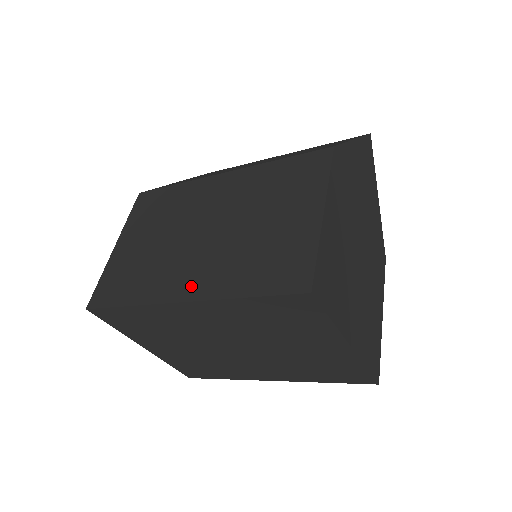
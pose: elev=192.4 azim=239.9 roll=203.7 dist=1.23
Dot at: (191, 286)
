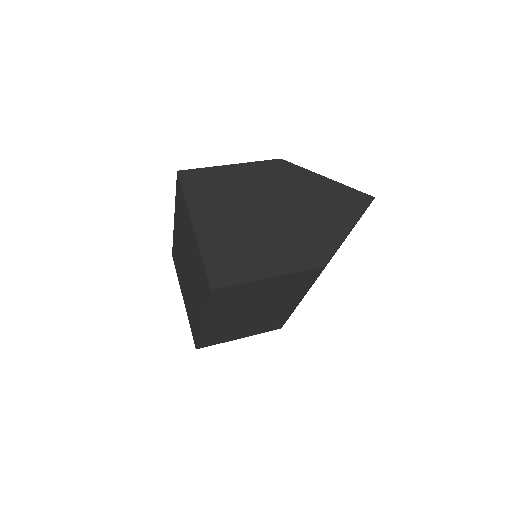
Dot at: occluded
